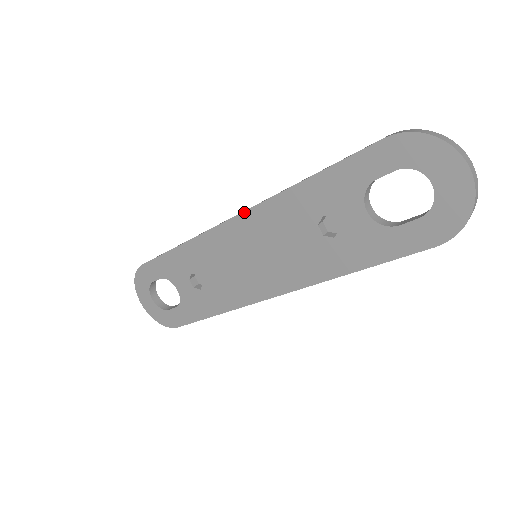
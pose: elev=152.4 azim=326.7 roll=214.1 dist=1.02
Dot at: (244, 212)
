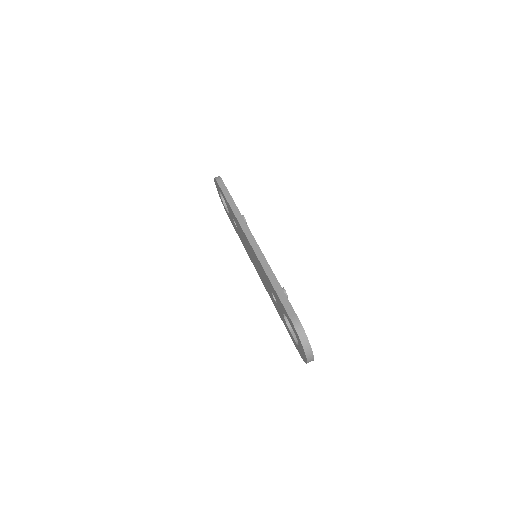
Dot at: (252, 247)
